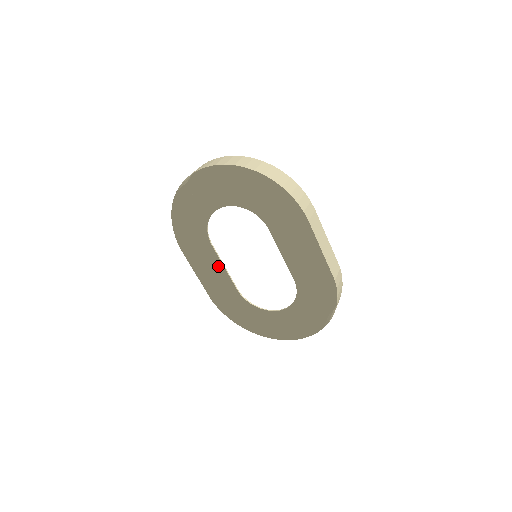
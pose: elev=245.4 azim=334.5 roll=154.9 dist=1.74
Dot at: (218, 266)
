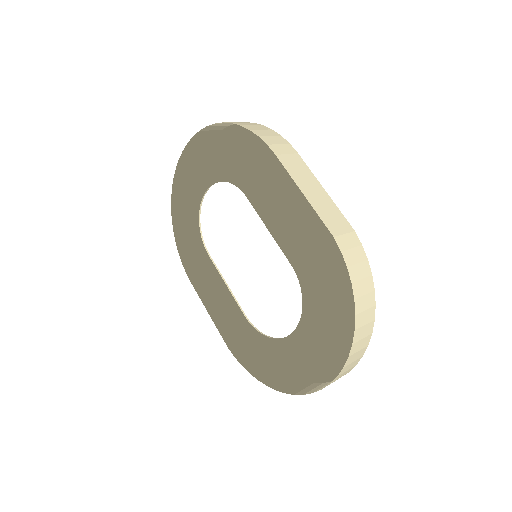
Dot at: (223, 288)
